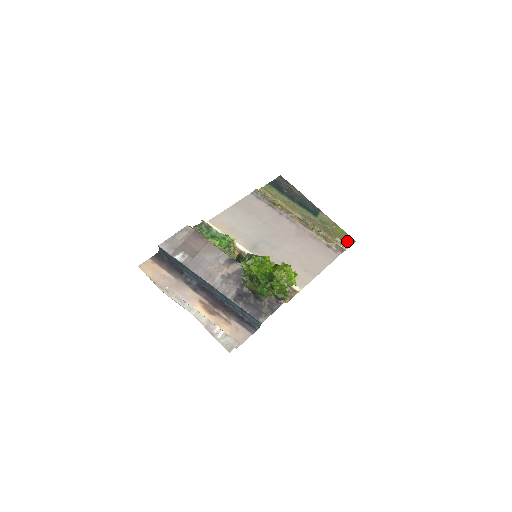
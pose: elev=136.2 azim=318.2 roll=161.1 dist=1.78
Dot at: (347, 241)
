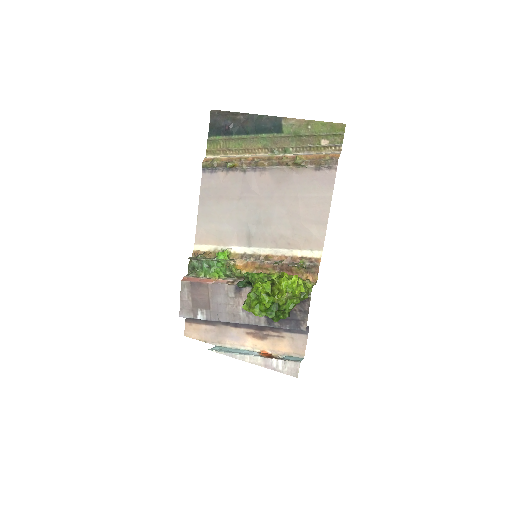
Dot at: (335, 135)
